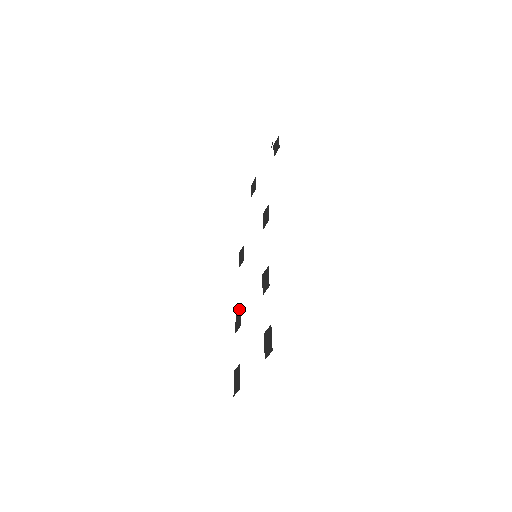
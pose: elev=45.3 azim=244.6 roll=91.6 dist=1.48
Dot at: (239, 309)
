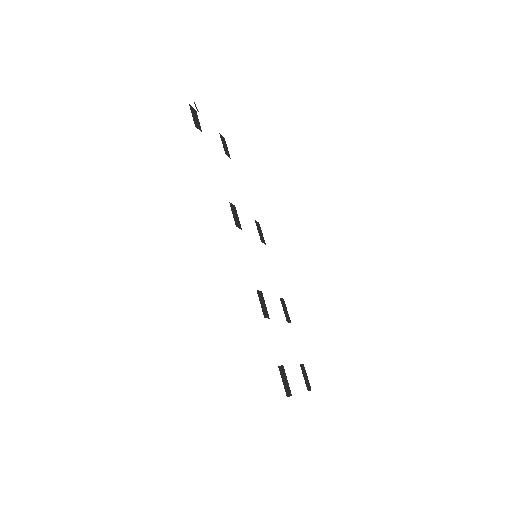
Dot at: (281, 300)
